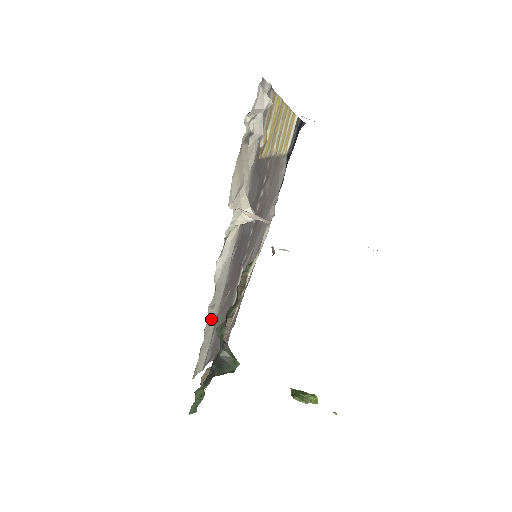
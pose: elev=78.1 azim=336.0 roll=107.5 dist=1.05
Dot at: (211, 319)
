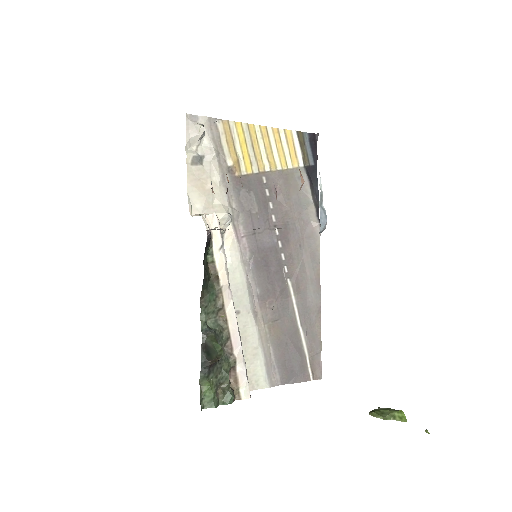
Dot at: (243, 327)
